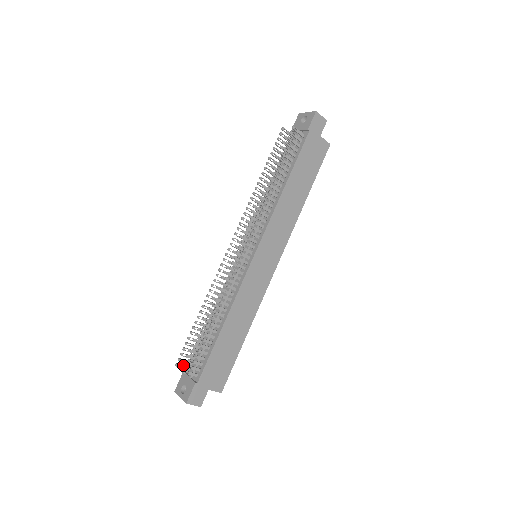
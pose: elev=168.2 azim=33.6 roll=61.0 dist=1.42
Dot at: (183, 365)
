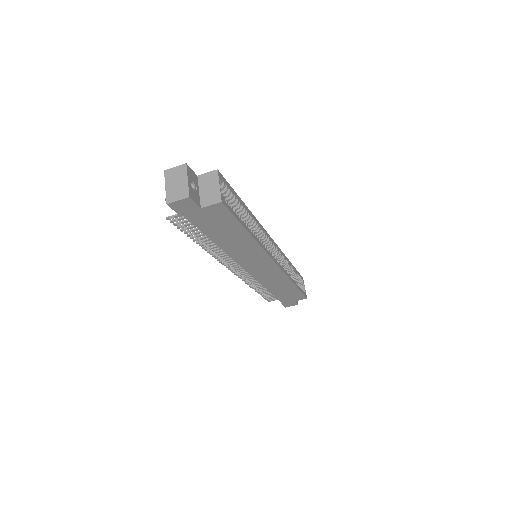
Dot at: occluded
